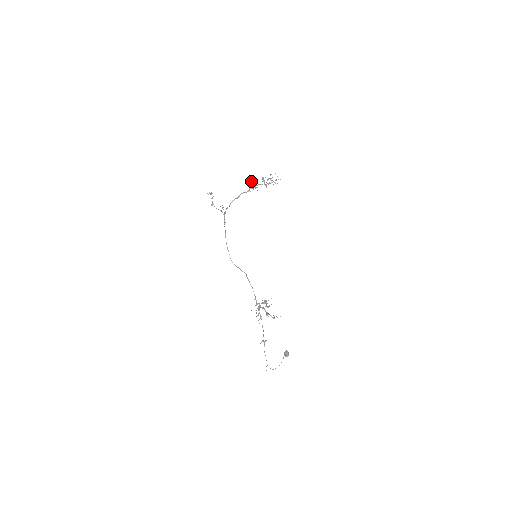
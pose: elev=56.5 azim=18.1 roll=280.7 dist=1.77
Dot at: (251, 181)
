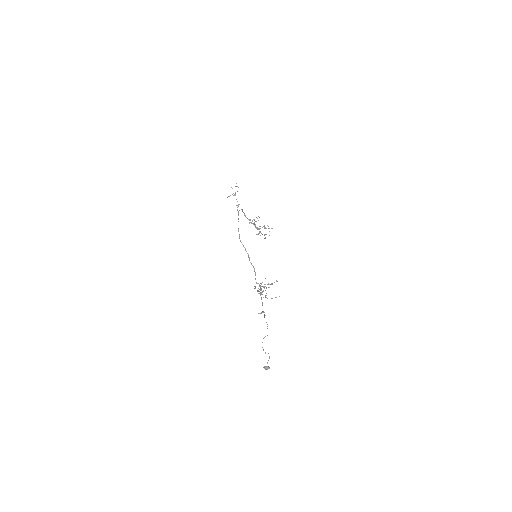
Dot at: (252, 220)
